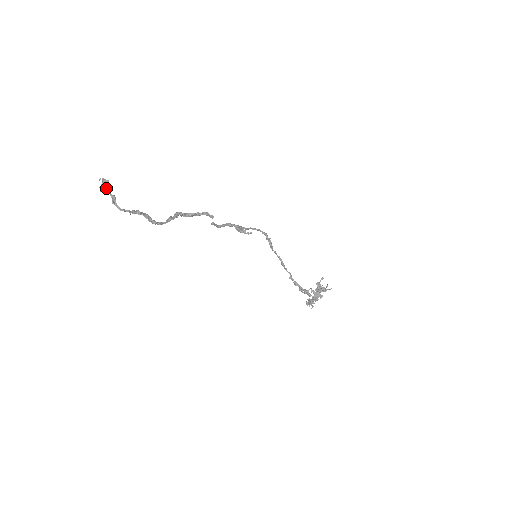
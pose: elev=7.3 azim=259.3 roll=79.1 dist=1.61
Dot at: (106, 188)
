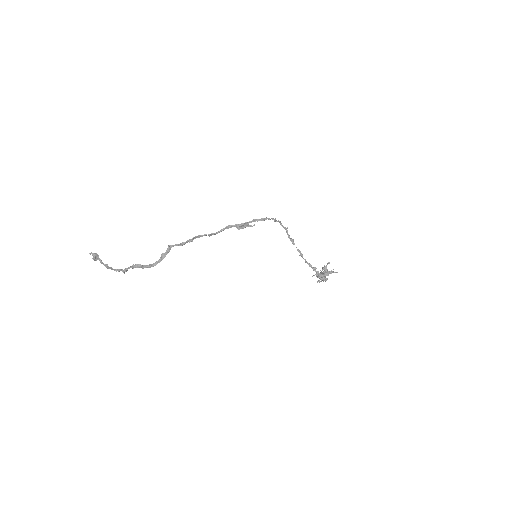
Dot at: occluded
